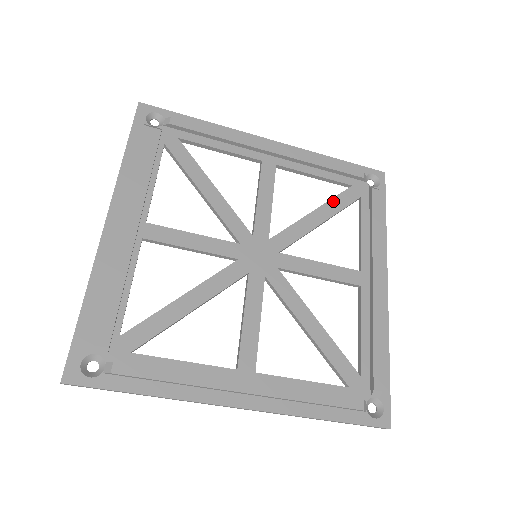
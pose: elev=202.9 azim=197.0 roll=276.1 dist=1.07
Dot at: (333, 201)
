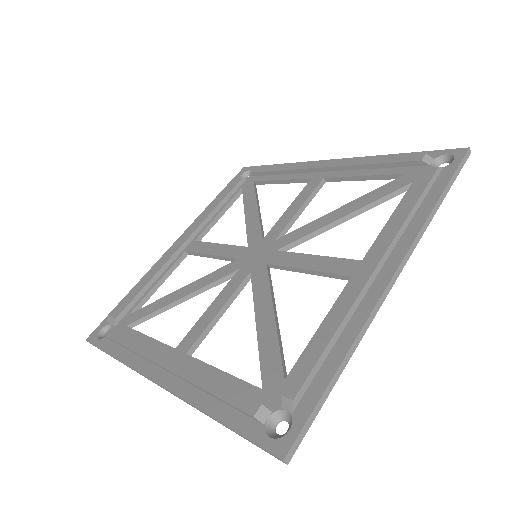
Dot at: (369, 194)
